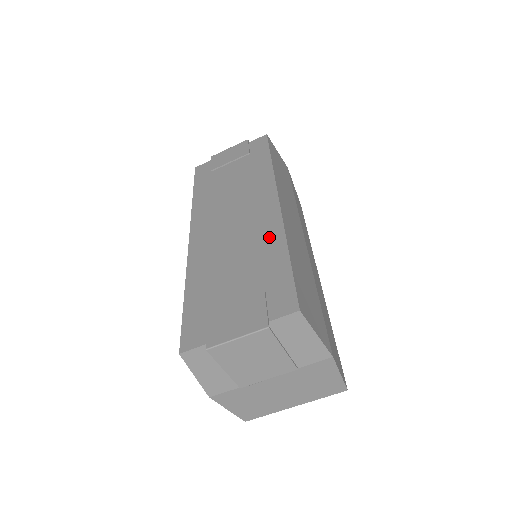
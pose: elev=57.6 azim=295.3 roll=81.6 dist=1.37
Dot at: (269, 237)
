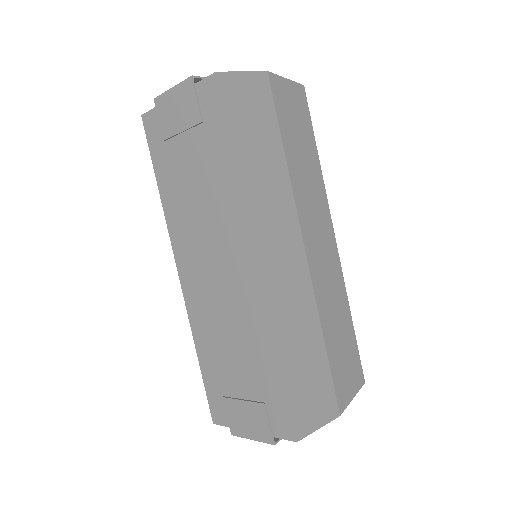
Dot at: (257, 327)
